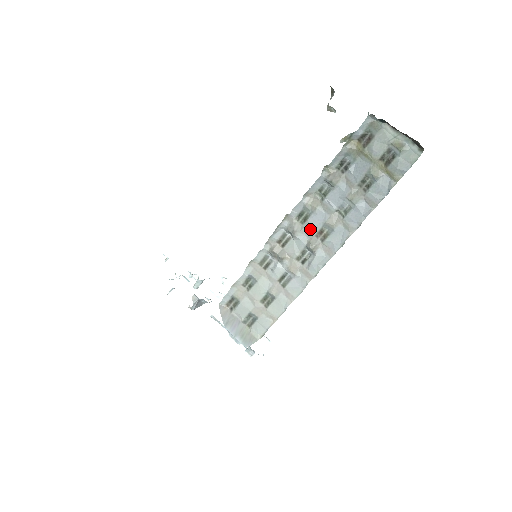
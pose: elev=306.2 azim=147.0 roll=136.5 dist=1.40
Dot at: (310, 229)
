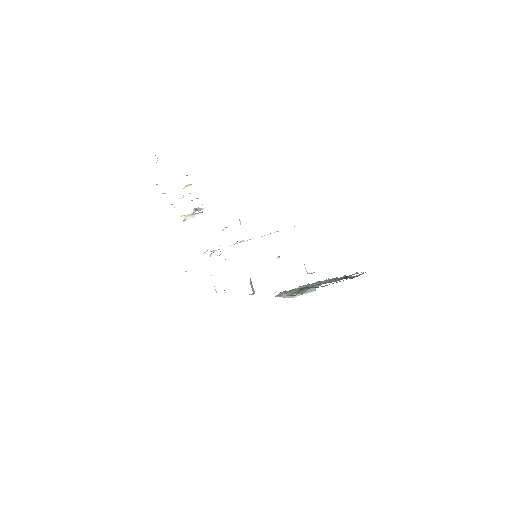
Dot at: occluded
